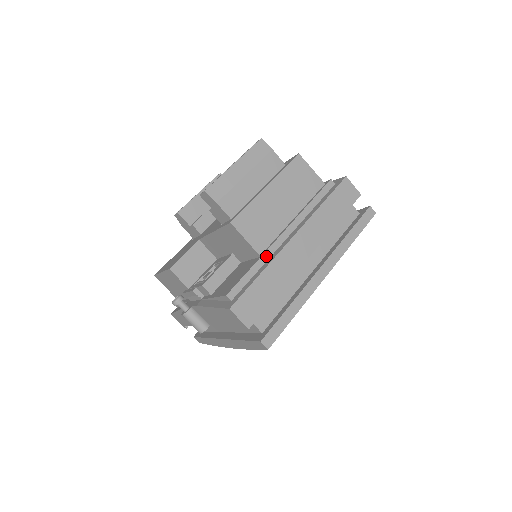
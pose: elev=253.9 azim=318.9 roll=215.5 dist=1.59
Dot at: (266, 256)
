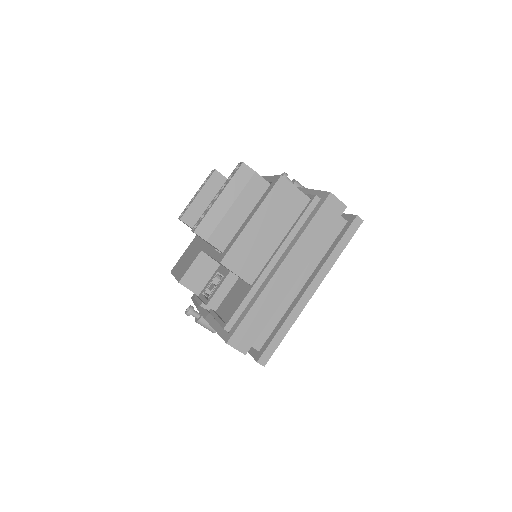
Dot at: (256, 287)
